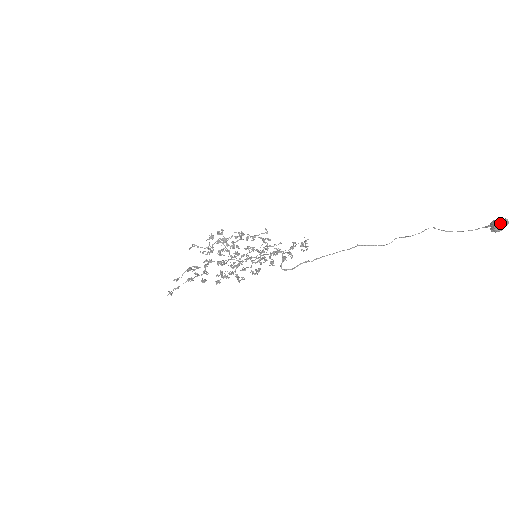
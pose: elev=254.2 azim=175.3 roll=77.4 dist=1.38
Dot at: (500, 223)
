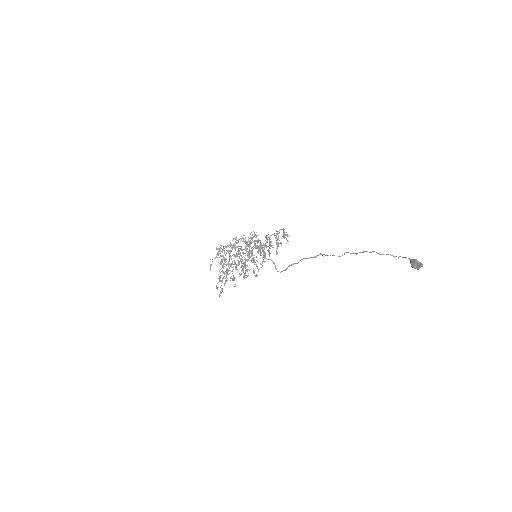
Dot at: occluded
